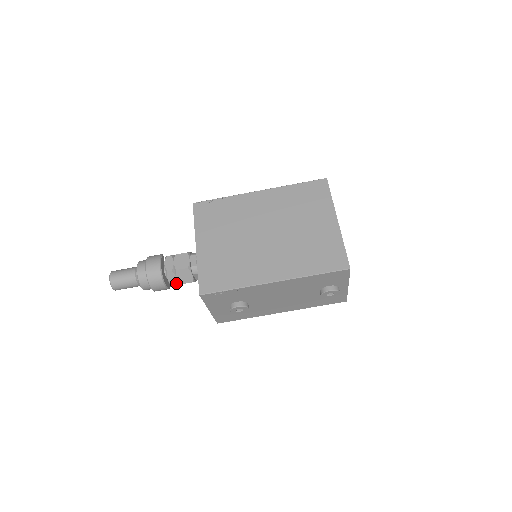
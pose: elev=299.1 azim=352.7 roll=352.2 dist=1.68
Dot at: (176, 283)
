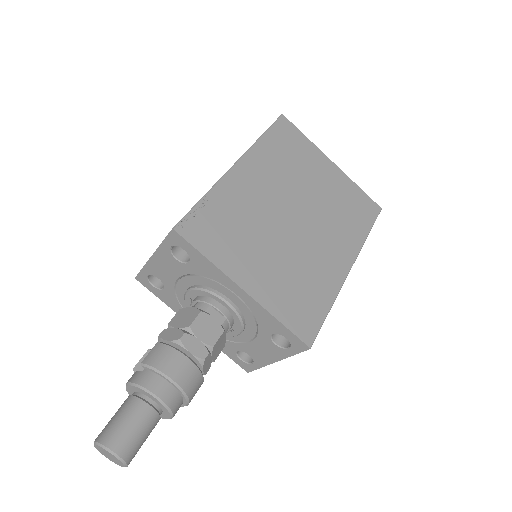
Dot at: (210, 366)
